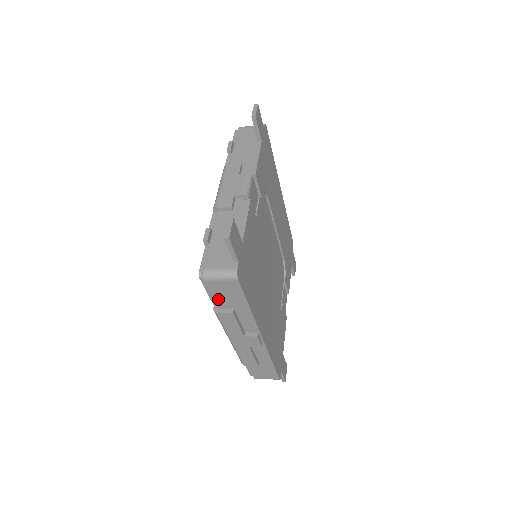
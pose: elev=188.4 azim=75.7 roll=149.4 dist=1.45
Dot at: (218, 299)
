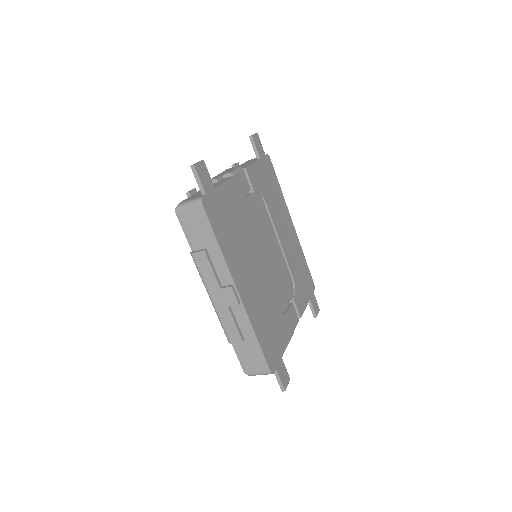
Dot at: (192, 237)
